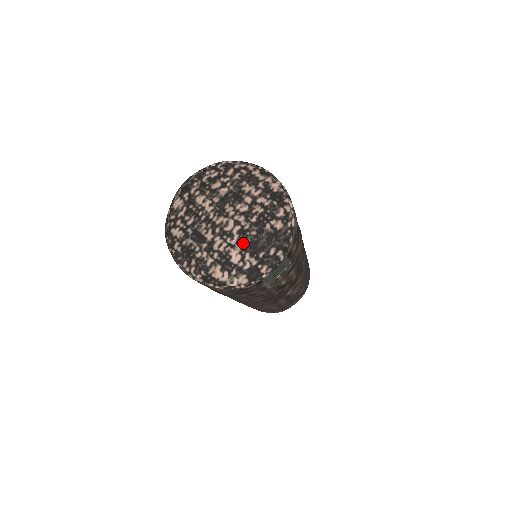
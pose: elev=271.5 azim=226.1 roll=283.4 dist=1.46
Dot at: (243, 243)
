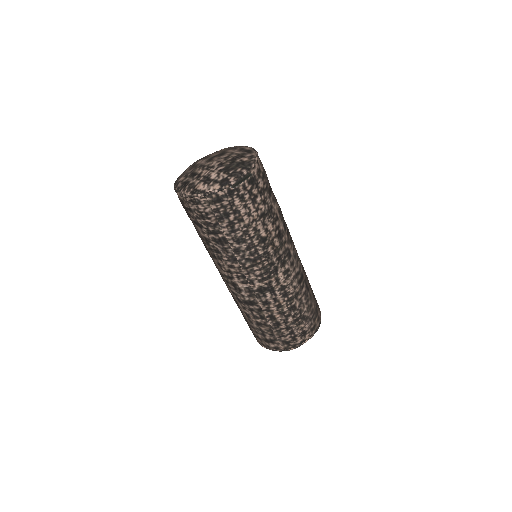
Dot at: (220, 168)
